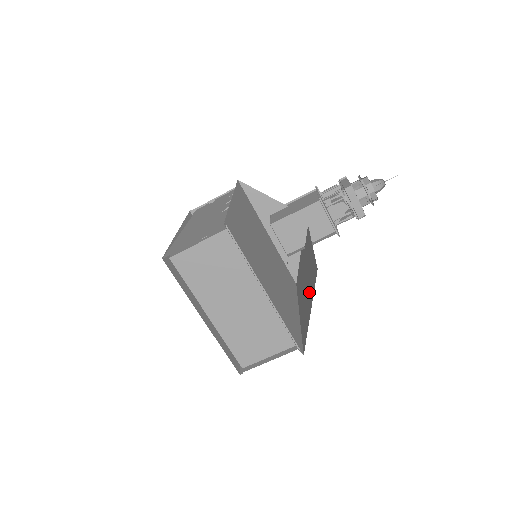
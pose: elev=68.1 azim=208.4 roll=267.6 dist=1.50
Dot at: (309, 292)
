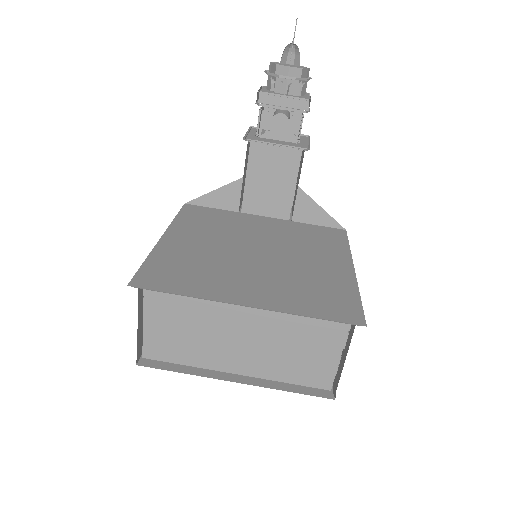
Dot at: occluded
